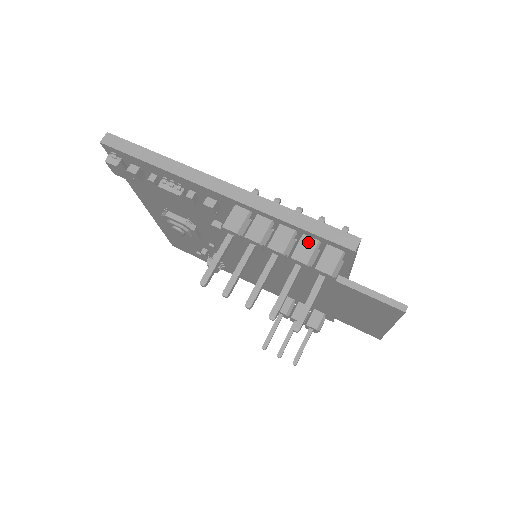
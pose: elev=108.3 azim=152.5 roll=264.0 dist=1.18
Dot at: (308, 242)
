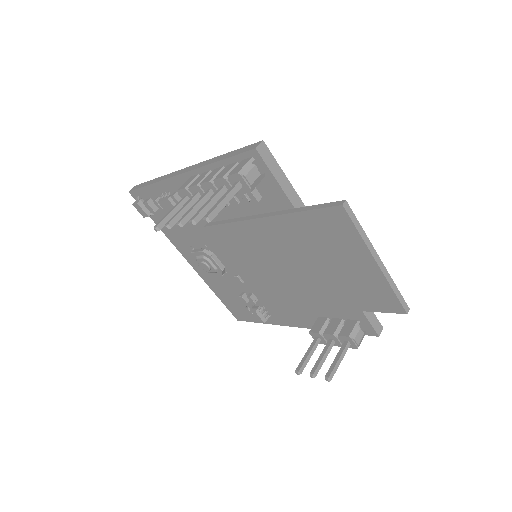
Dot at: (229, 166)
